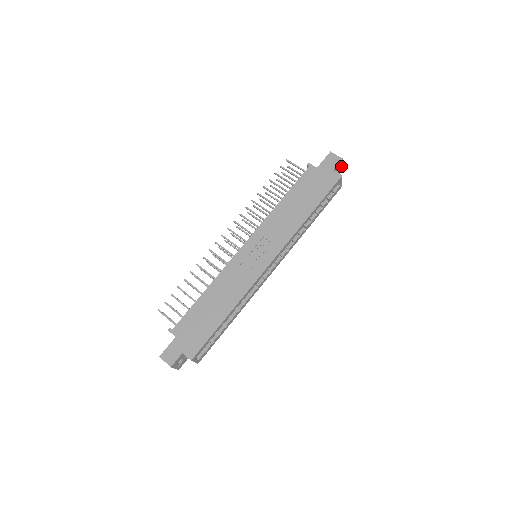
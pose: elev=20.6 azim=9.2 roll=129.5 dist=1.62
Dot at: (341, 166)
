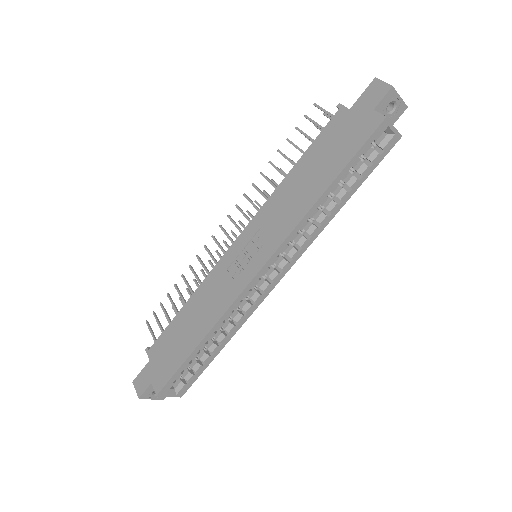
Dot at: (398, 100)
